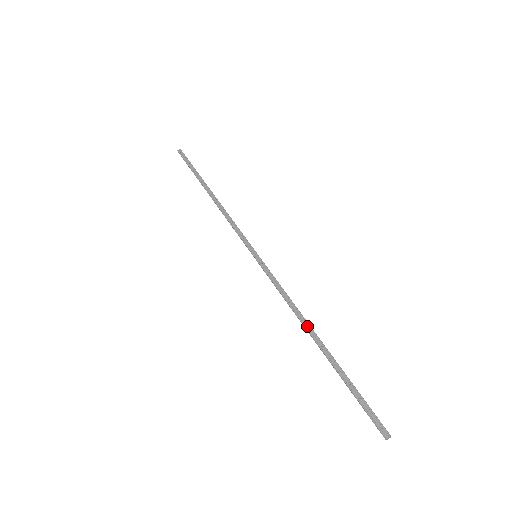
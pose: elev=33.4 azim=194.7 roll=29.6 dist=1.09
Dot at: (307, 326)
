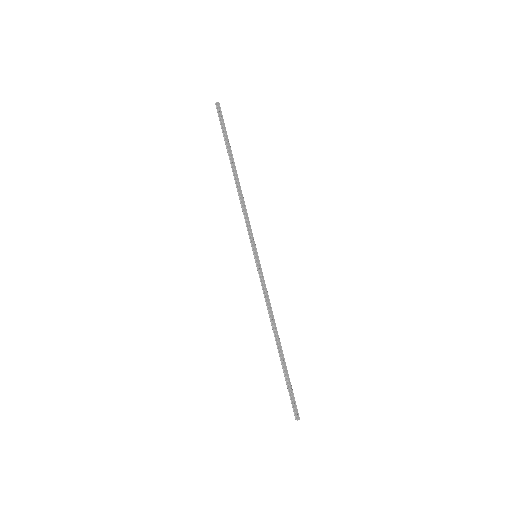
Dot at: (276, 331)
